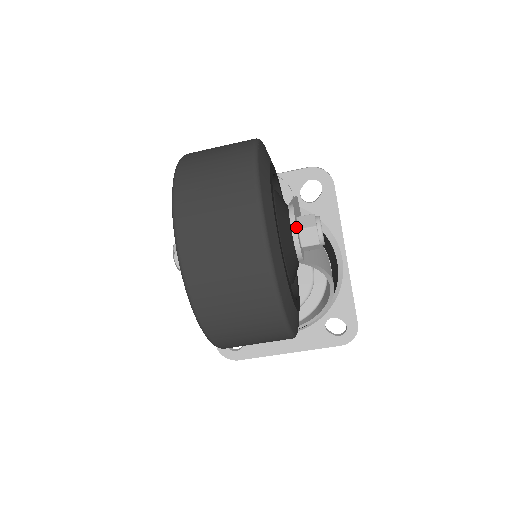
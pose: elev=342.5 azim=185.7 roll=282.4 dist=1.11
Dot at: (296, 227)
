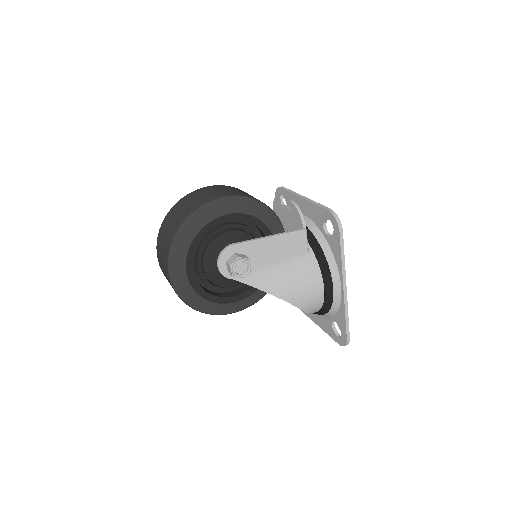
Dot at: (219, 260)
